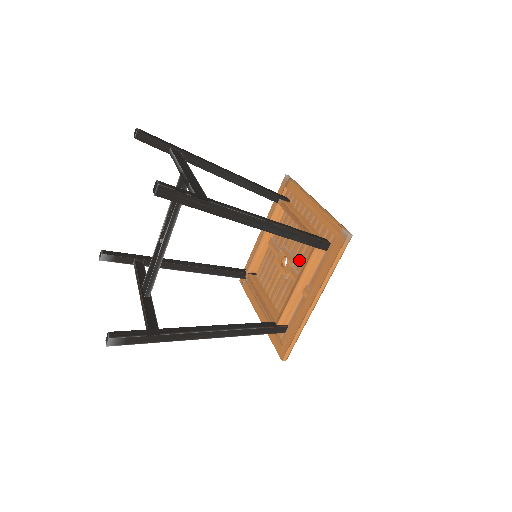
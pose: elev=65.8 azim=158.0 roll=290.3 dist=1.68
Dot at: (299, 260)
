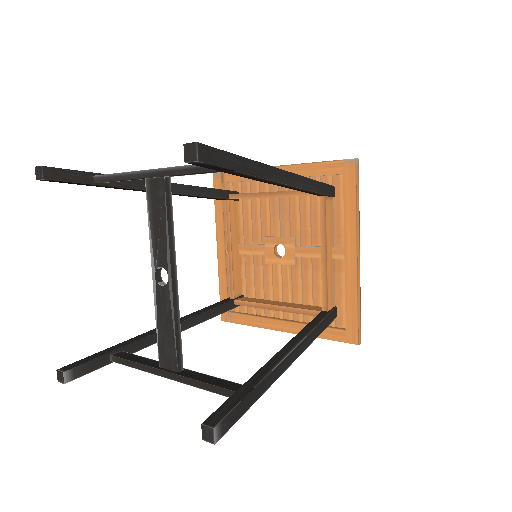
Dot at: (300, 234)
